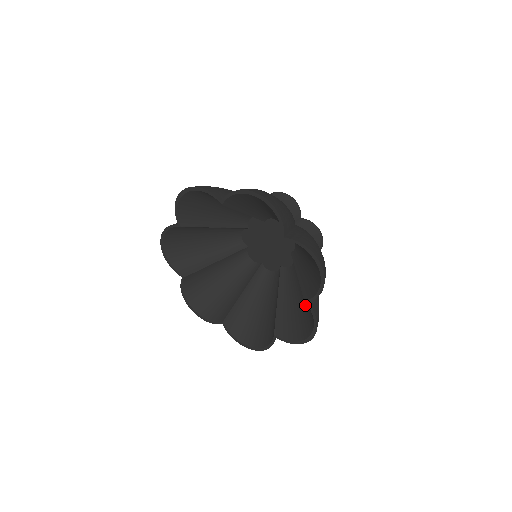
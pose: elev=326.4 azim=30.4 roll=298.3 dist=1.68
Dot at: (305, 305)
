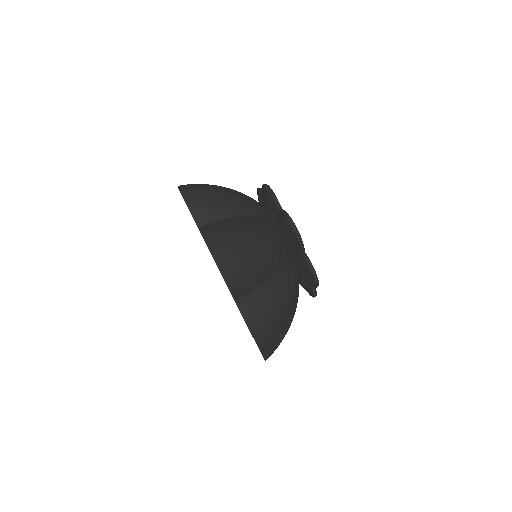
Dot at: occluded
